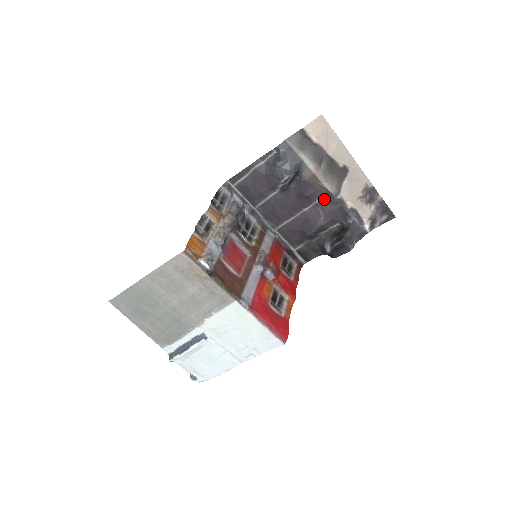
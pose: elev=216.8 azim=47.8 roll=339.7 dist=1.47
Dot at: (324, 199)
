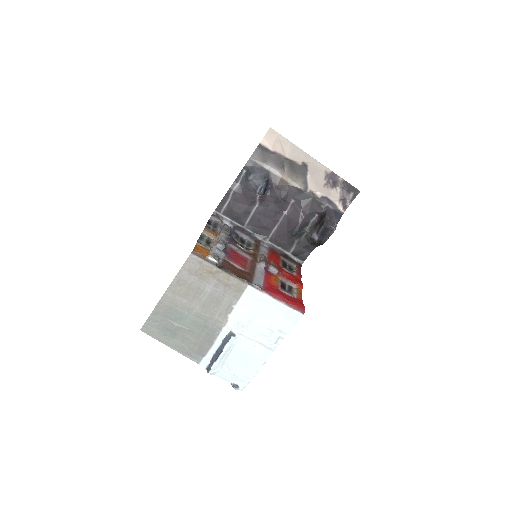
Dot at: (297, 197)
